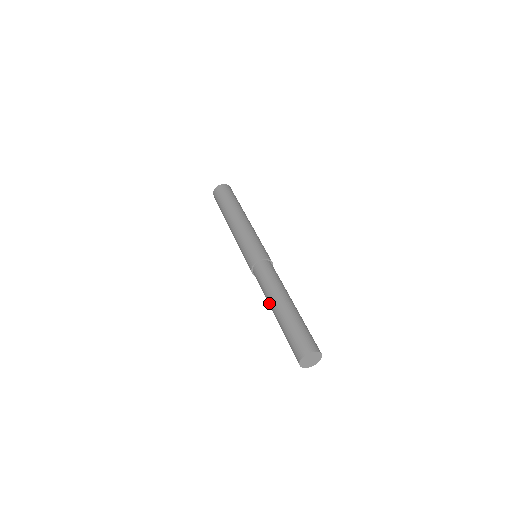
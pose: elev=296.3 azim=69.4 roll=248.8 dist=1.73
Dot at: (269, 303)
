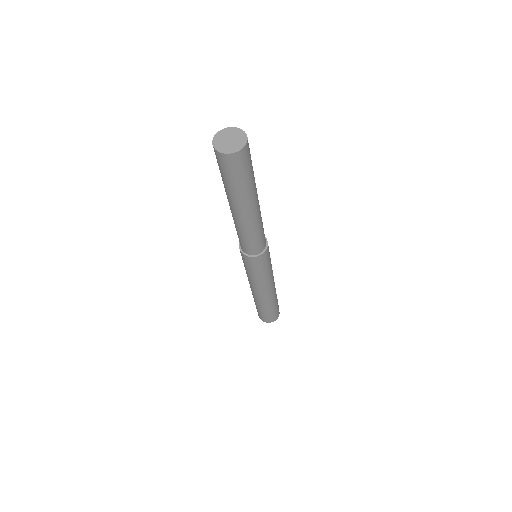
Dot at: occluded
